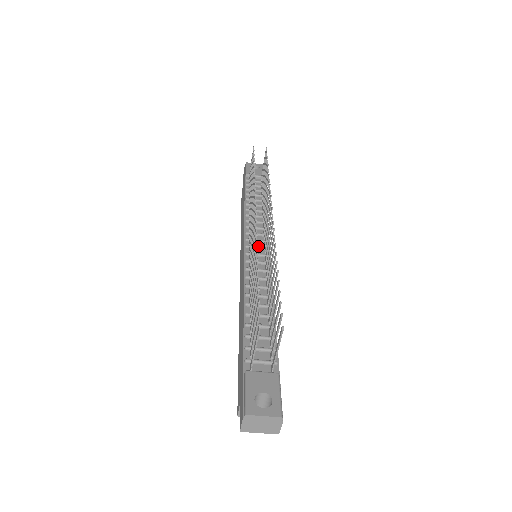
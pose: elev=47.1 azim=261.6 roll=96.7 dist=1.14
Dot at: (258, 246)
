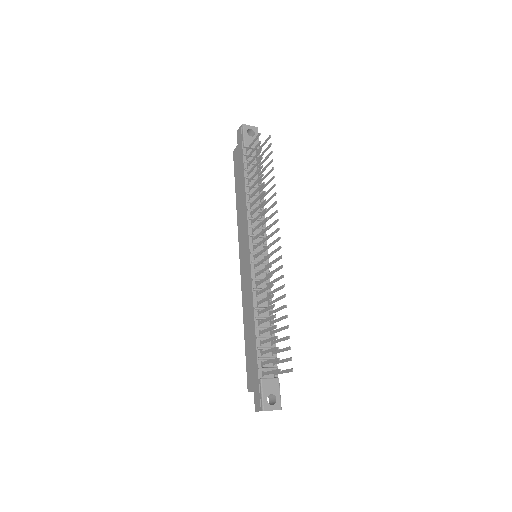
Dot at: occluded
